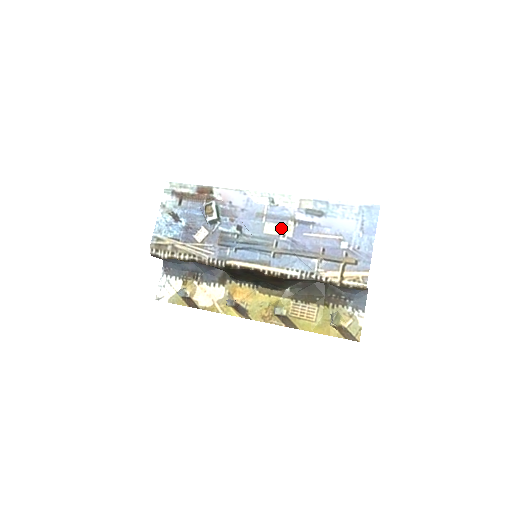
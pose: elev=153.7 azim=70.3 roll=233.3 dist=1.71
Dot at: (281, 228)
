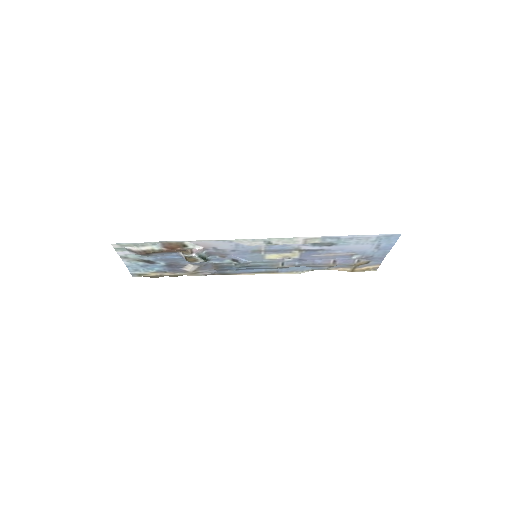
Dot at: (285, 255)
